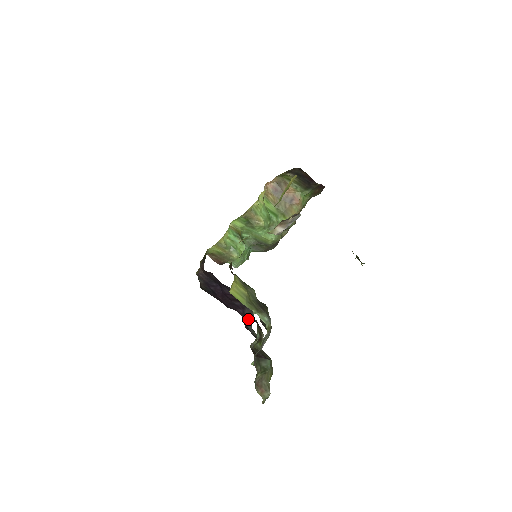
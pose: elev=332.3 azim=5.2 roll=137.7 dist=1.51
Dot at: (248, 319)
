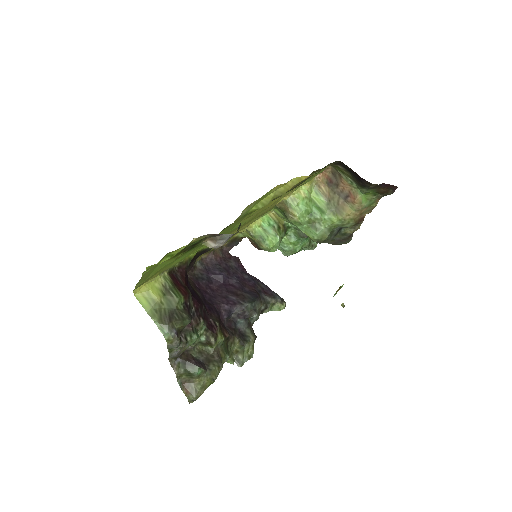
Dot at: (239, 316)
